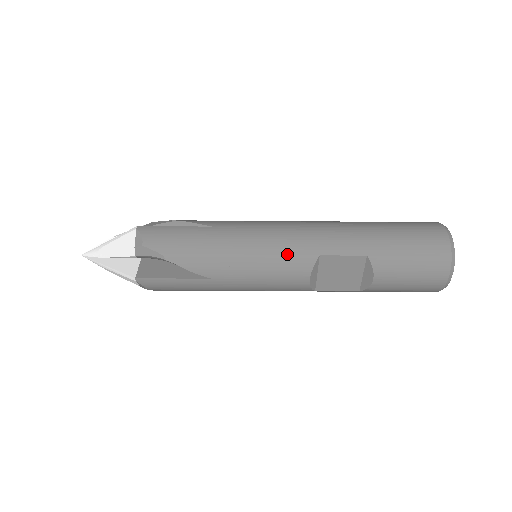
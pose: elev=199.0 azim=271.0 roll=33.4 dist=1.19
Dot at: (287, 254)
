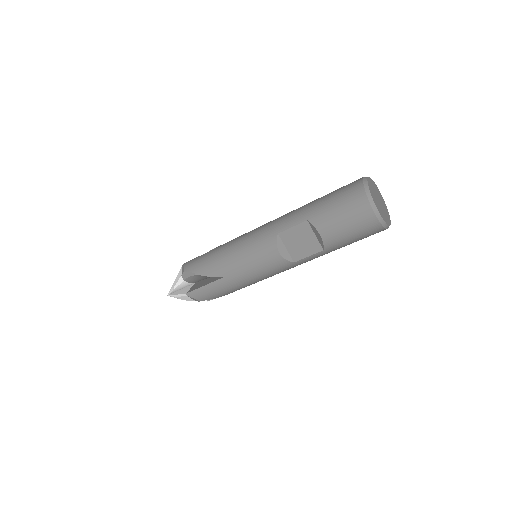
Dot at: (258, 242)
